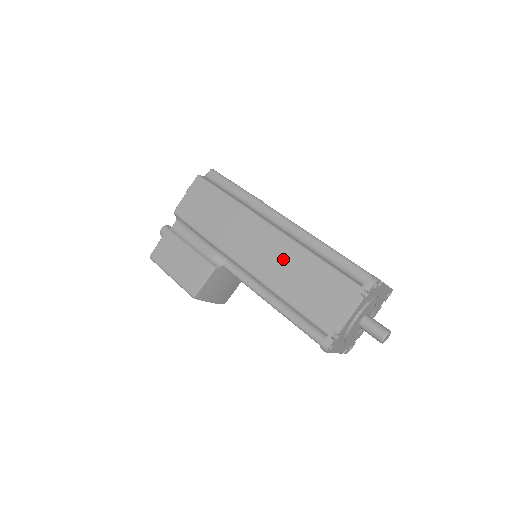
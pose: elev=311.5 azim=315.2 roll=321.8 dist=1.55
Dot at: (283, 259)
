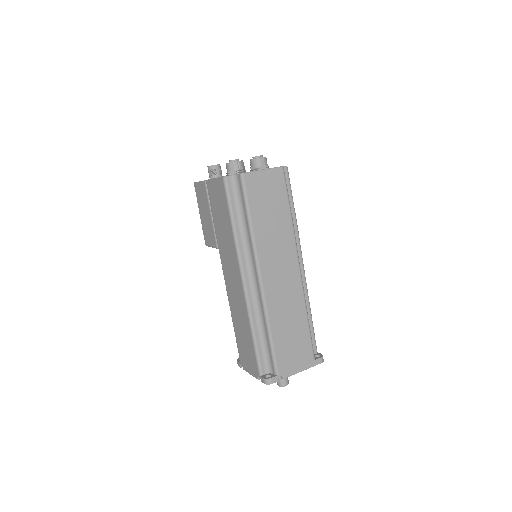
Dot at: (239, 307)
